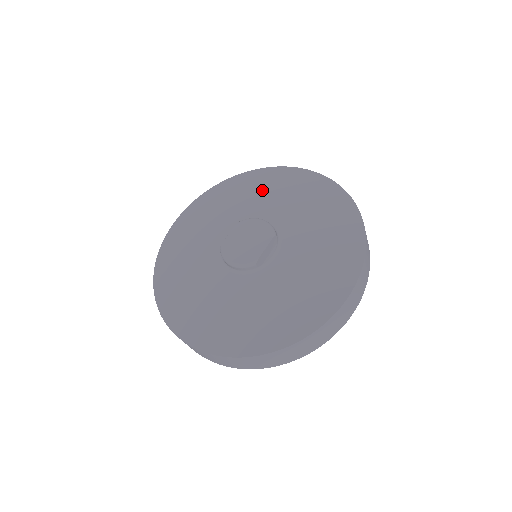
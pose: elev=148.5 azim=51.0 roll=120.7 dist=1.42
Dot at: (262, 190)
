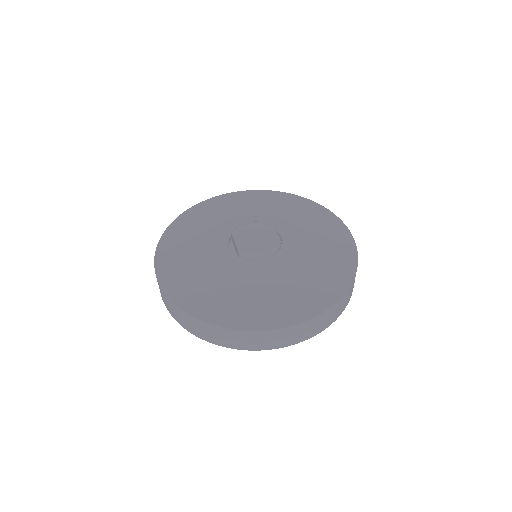
Dot at: (214, 215)
